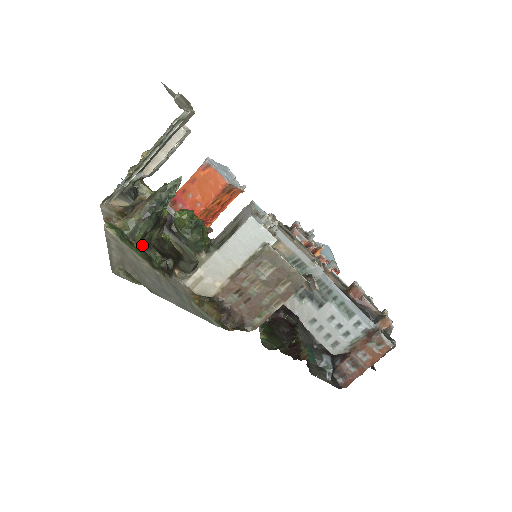
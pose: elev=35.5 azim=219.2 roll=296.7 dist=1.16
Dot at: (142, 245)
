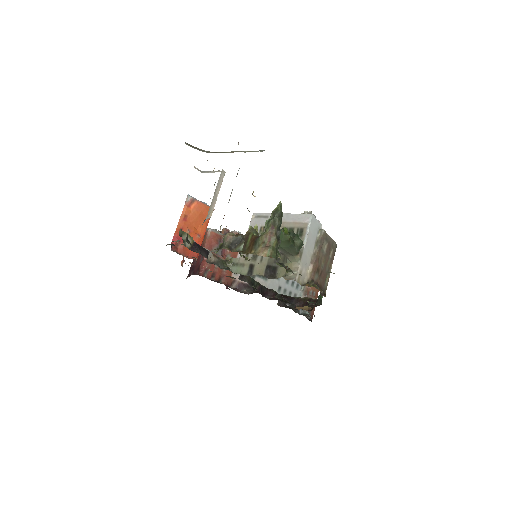
Dot at: (279, 264)
